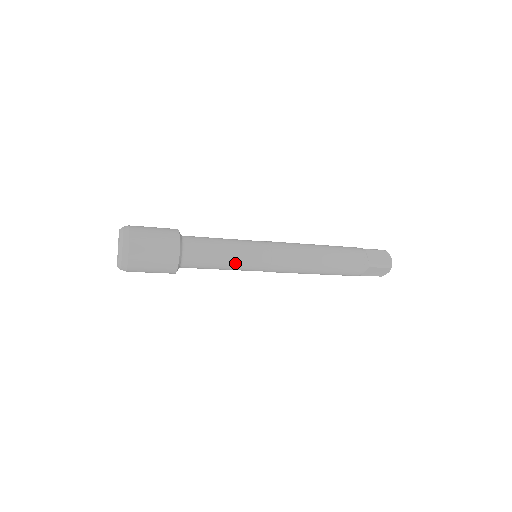
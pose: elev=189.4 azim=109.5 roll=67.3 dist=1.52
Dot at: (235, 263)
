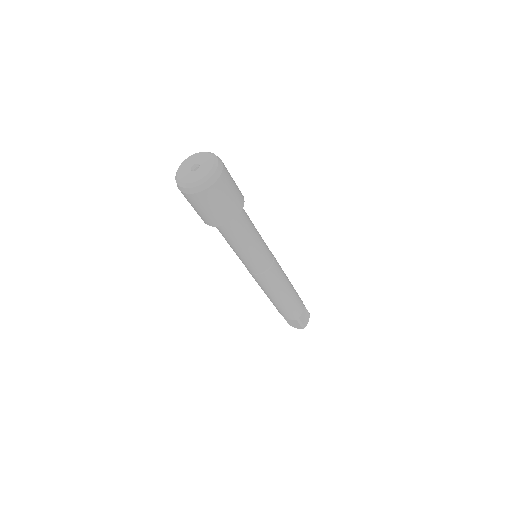
Dot at: (261, 239)
